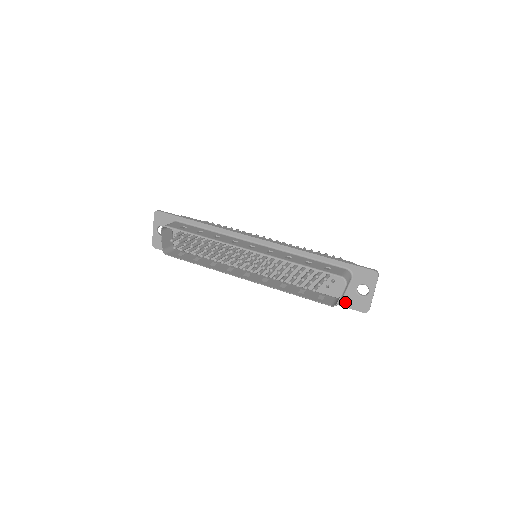
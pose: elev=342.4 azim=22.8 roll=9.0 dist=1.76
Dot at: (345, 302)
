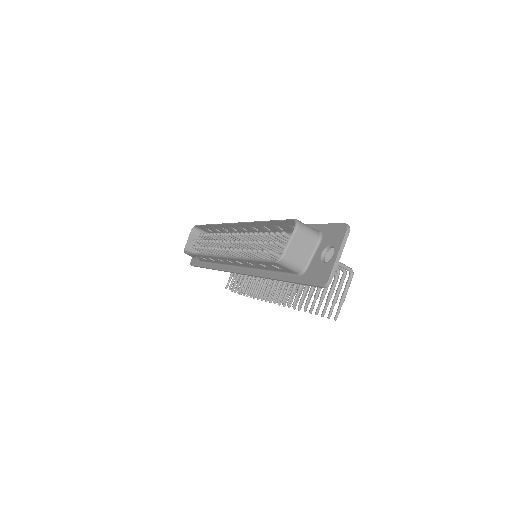
Dot at: (306, 276)
